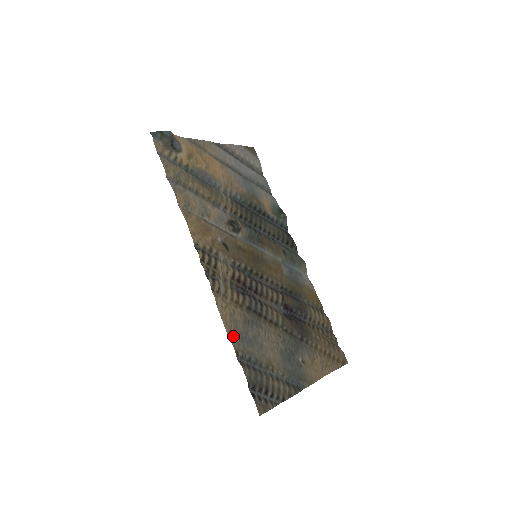
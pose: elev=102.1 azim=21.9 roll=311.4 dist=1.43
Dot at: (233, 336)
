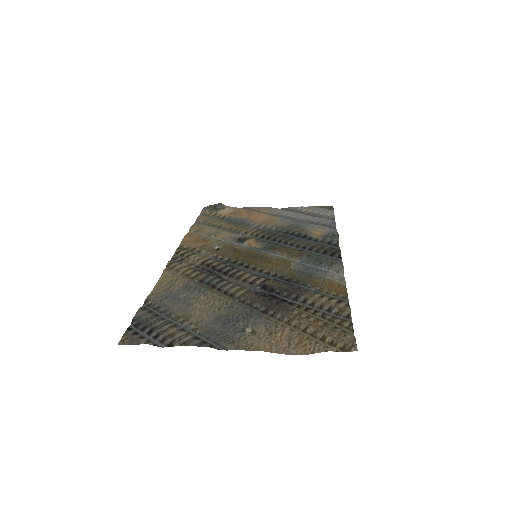
Dot at: (158, 293)
